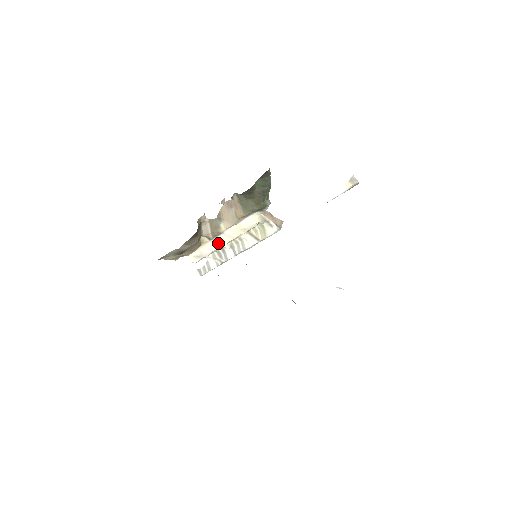
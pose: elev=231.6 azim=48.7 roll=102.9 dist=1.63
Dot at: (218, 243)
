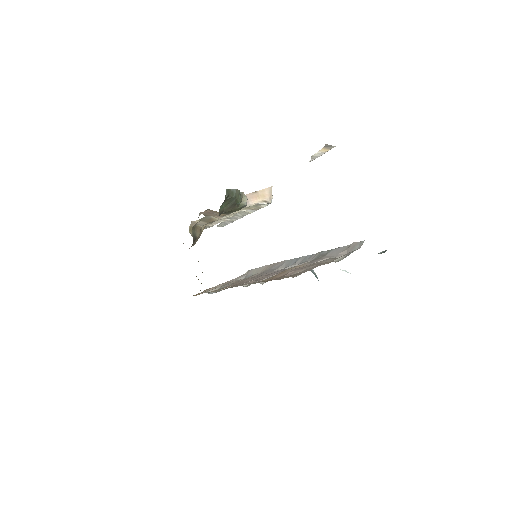
Dot at: (220, 220)
